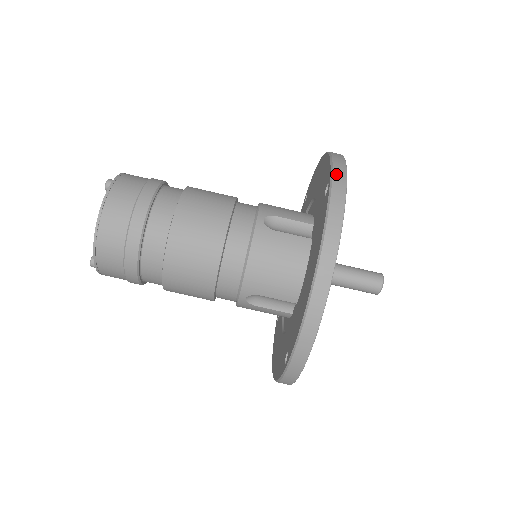
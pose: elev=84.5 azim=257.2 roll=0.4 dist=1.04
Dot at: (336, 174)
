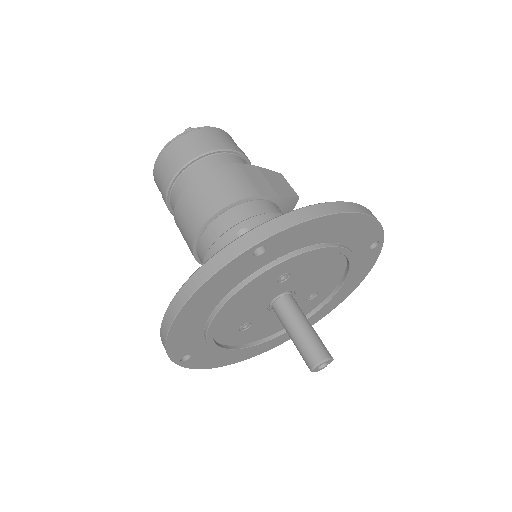
Dot at: (261, 229)
